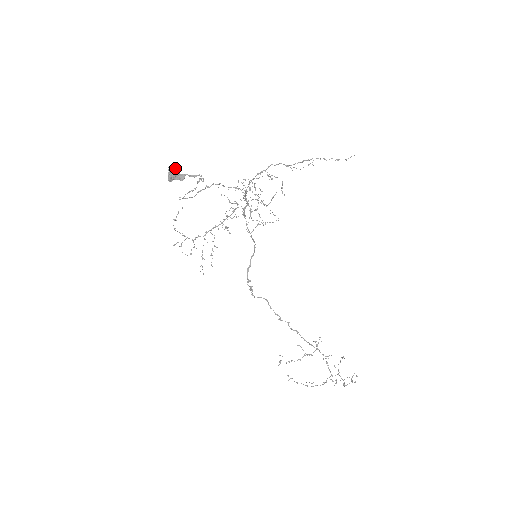
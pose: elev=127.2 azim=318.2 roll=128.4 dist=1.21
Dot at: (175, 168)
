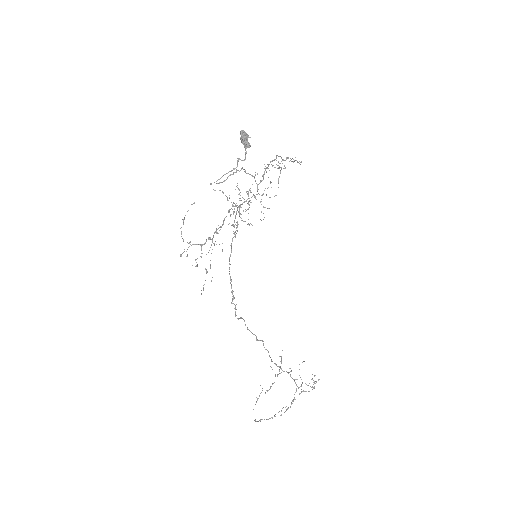
Dot at: (246, 133)
